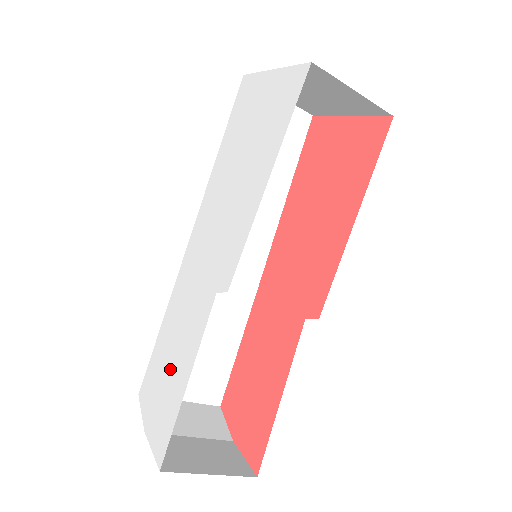
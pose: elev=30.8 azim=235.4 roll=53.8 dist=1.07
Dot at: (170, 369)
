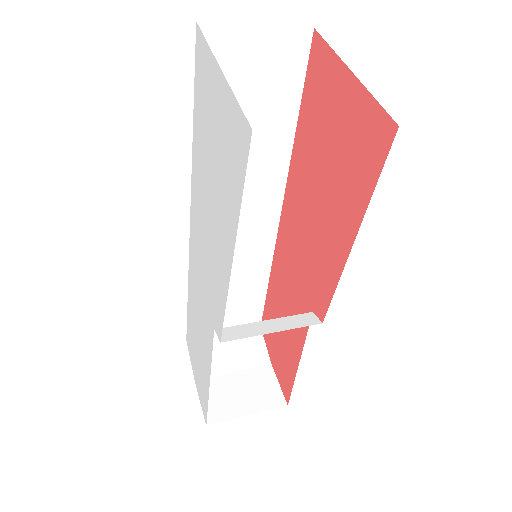
Dot at: (199, 352)
